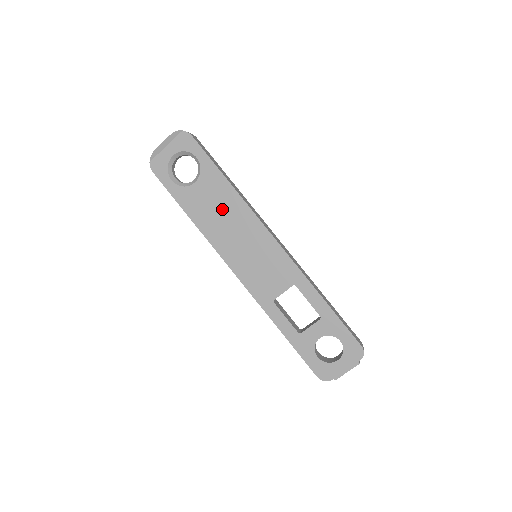
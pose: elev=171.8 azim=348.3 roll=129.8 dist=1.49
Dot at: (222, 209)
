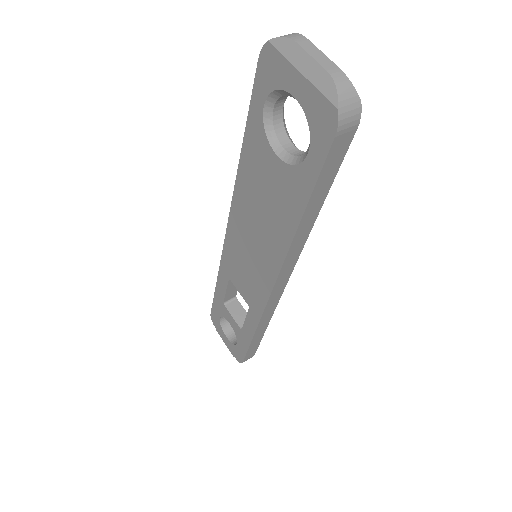
Dot at: (268, 211)
